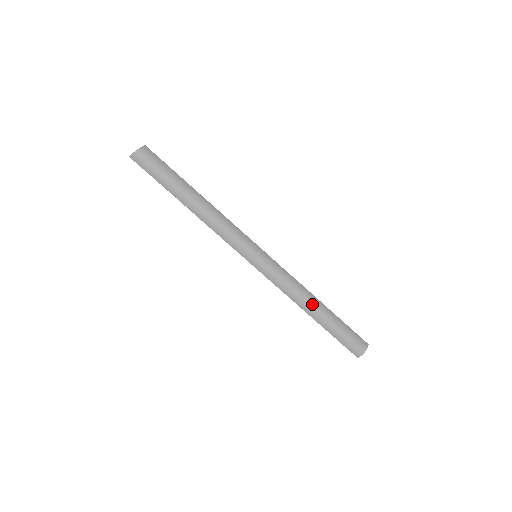
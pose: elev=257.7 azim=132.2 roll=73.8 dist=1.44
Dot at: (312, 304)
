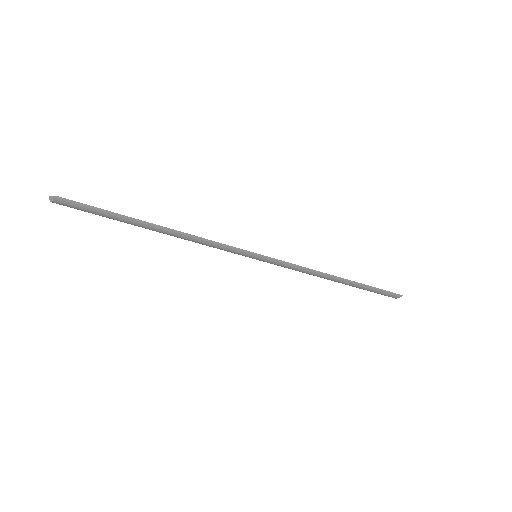
Dot at: (331, 280)
